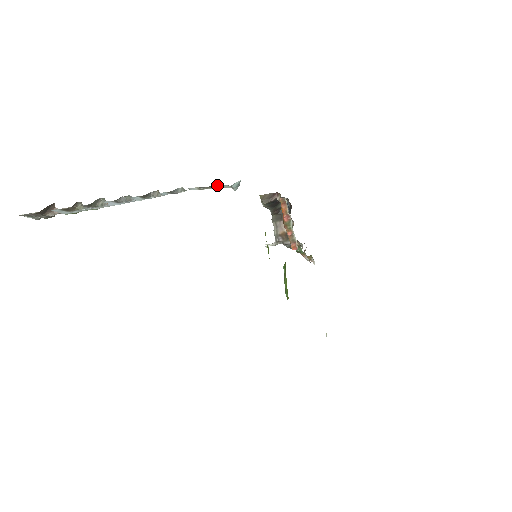
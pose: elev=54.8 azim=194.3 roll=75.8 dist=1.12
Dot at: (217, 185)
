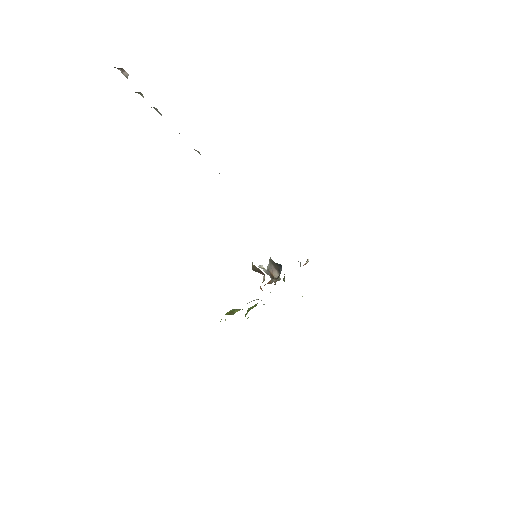
Dot at: occluded
